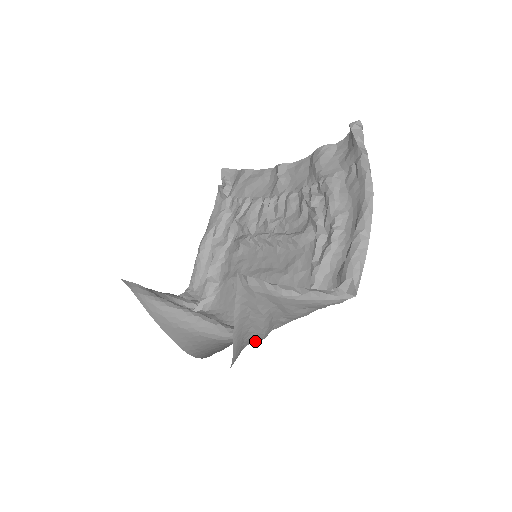
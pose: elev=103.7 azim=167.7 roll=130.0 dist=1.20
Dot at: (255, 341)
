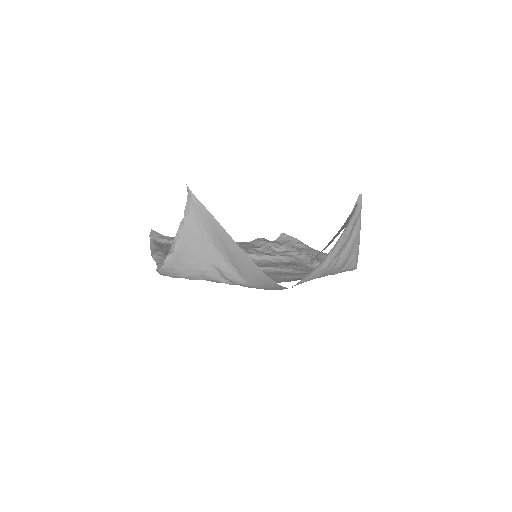
Dot at: (314, 273)
